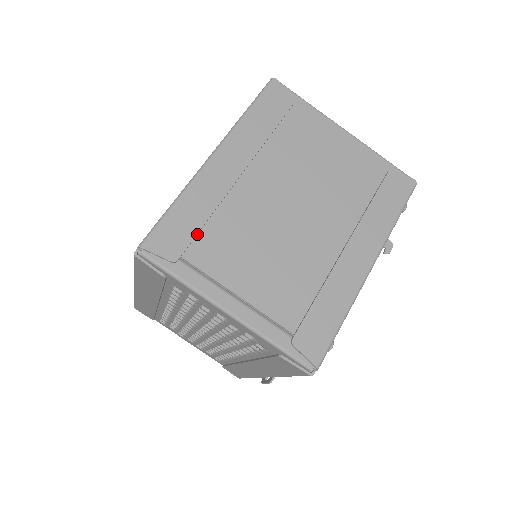
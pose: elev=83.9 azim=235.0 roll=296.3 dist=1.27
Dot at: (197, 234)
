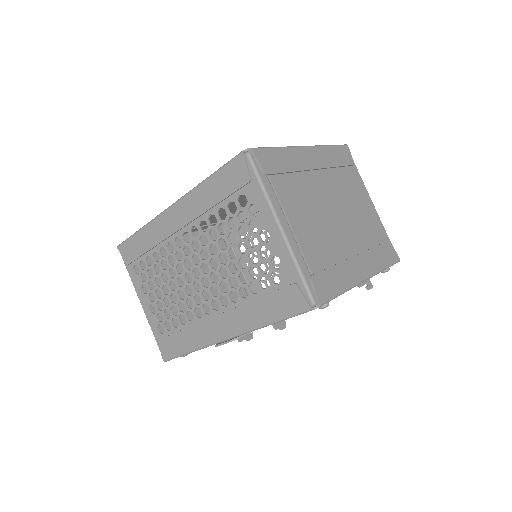
Dot at: (282, 174)
